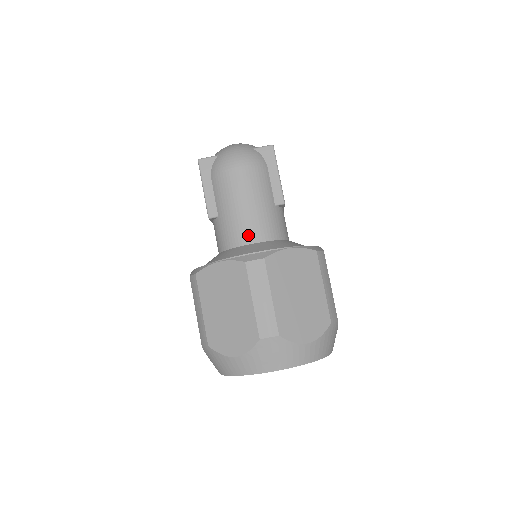
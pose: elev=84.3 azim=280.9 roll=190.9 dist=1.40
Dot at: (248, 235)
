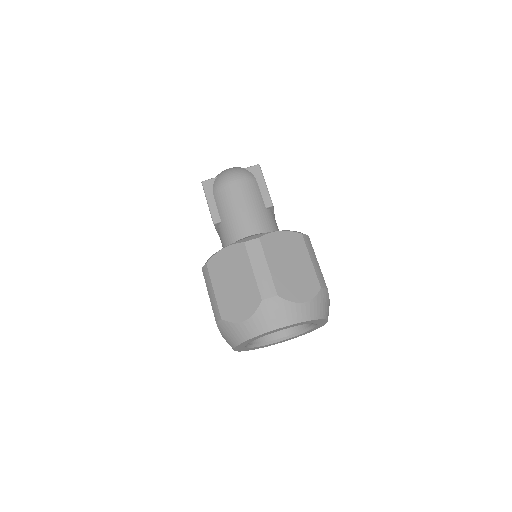
Dot at: (246, 230)
